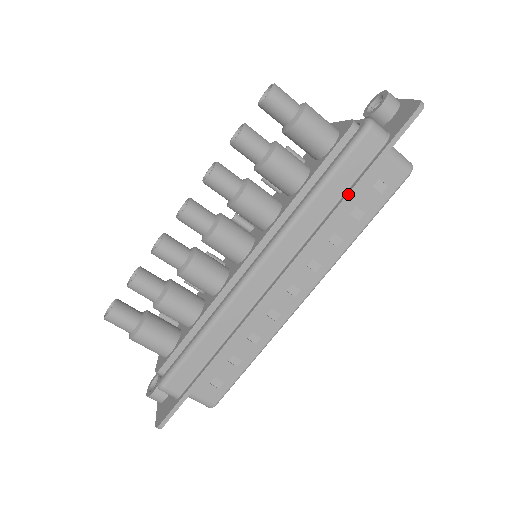
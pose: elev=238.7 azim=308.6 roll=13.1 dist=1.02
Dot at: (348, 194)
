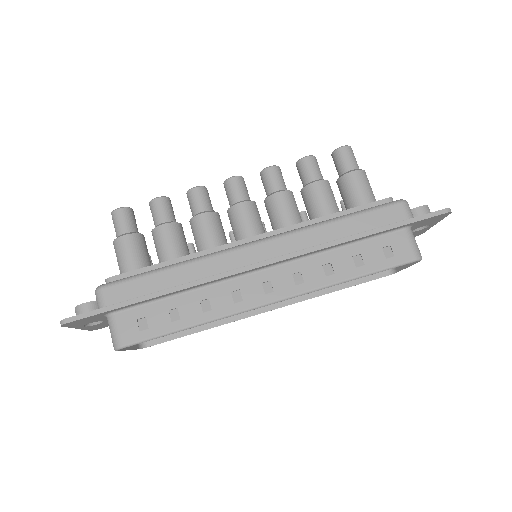
Dot at: (360, 233)
